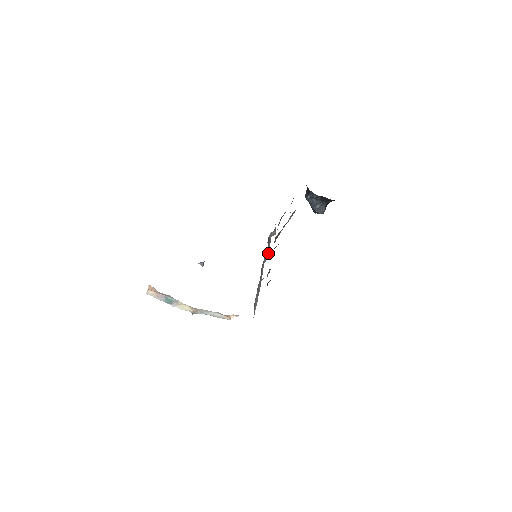
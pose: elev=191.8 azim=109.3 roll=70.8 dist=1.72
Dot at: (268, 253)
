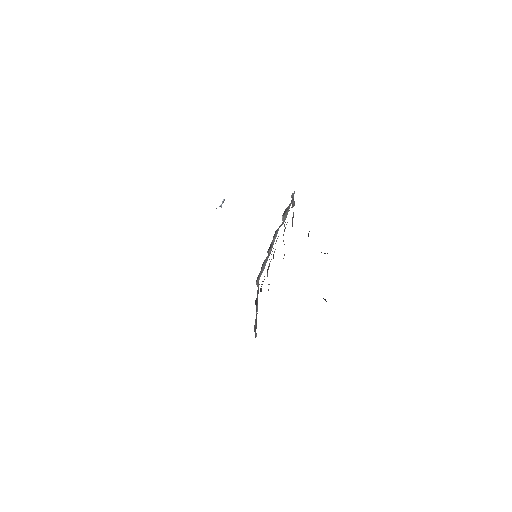
Dot at: (285, 218)
